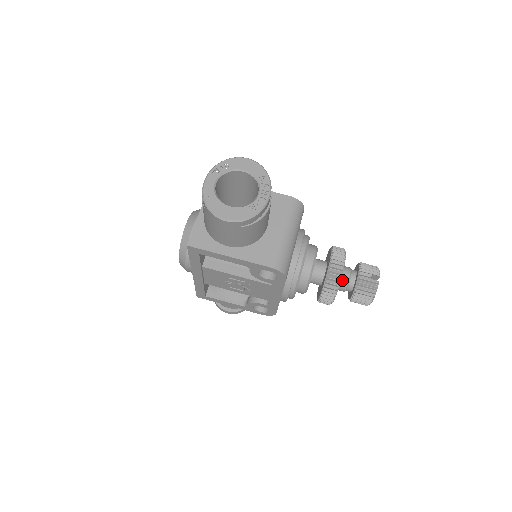
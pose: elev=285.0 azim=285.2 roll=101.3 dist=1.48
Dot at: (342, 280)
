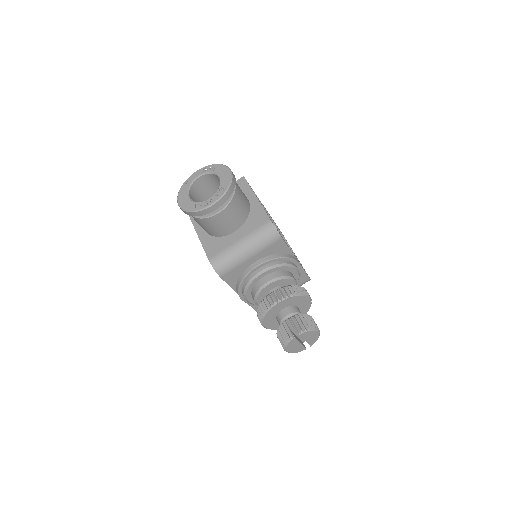
Dot at: (279, 315)
